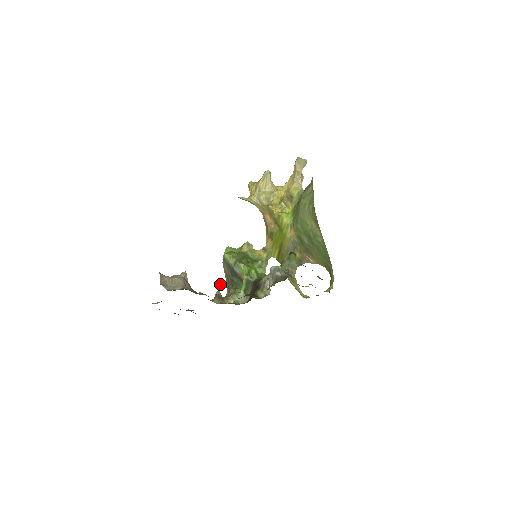
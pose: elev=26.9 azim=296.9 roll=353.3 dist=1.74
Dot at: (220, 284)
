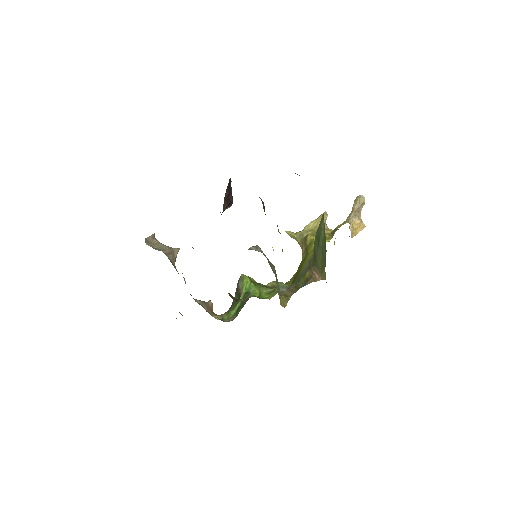
Dot at: occluded
